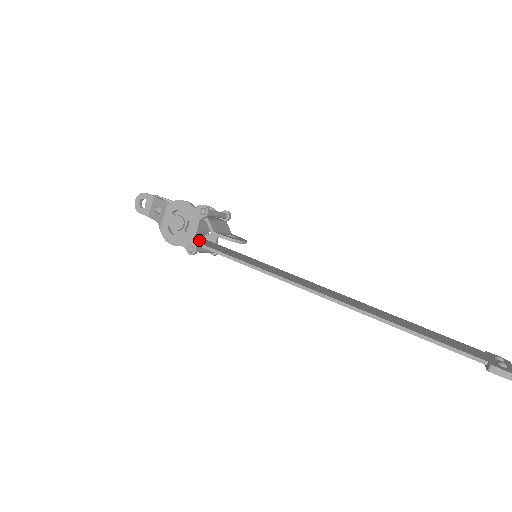
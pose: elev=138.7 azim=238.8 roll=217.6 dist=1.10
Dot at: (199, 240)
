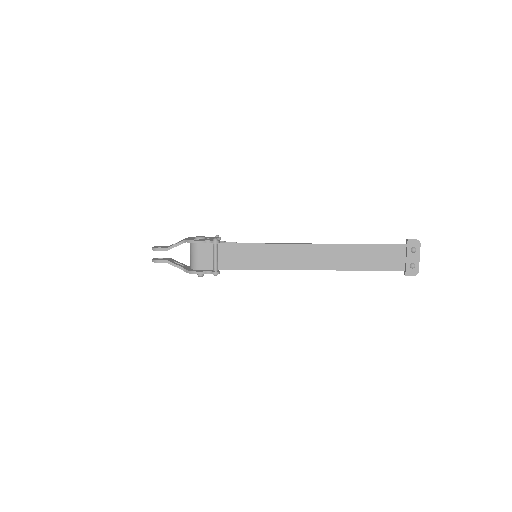
Dot at: (211, 254)
